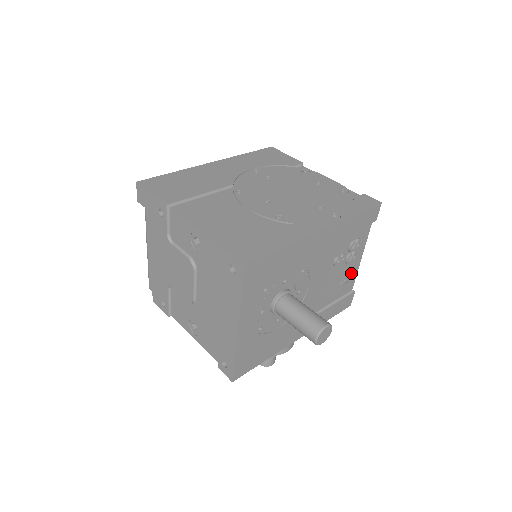
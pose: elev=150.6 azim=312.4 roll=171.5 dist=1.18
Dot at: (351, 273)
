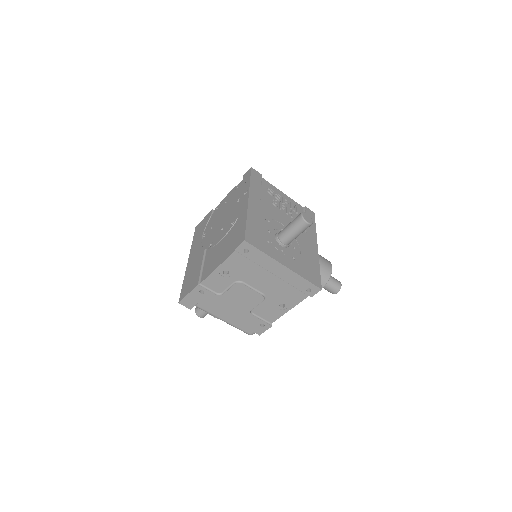
Dot at: (290, 202)
